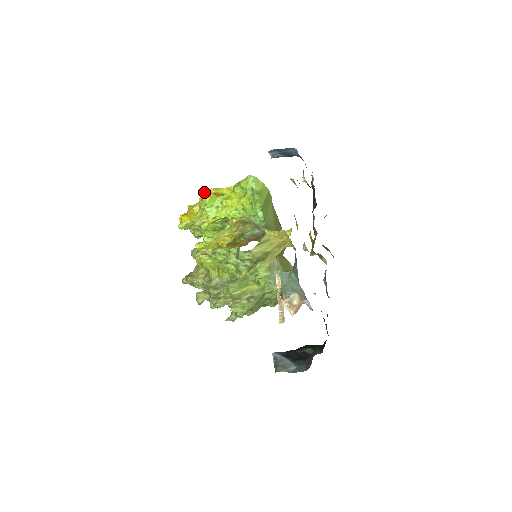
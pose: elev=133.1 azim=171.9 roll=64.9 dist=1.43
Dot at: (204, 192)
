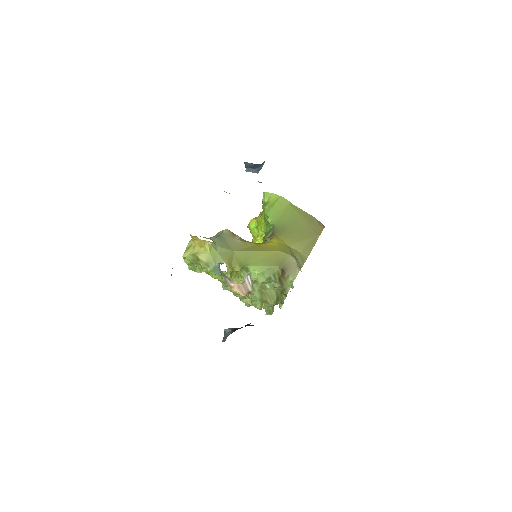
Dot at: occluded
